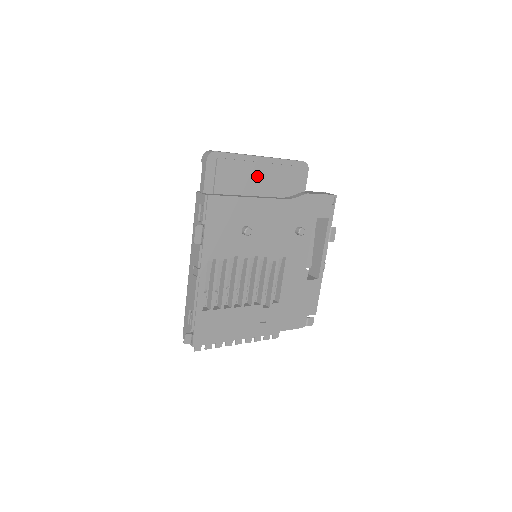
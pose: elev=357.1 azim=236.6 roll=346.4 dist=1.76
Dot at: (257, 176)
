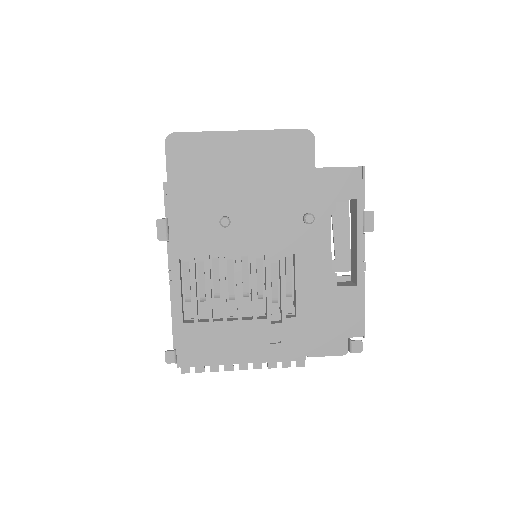
Dot at: (236, 155)
